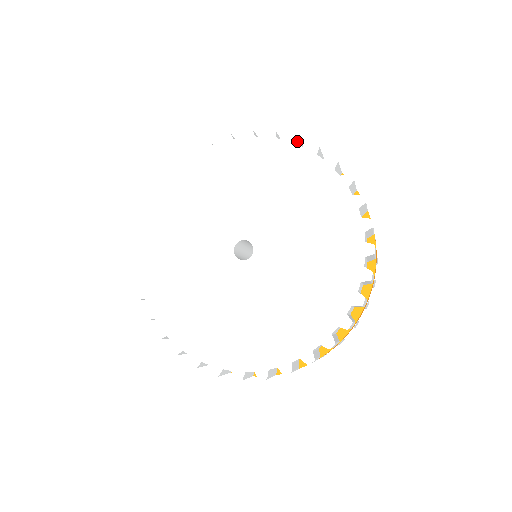
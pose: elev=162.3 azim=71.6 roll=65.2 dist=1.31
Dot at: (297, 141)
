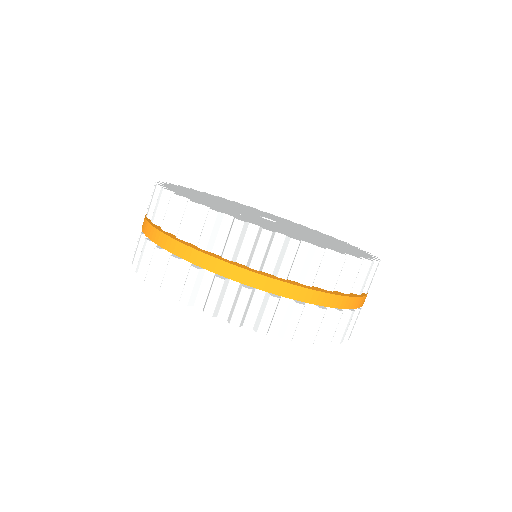
Dot at: (266, 334)
